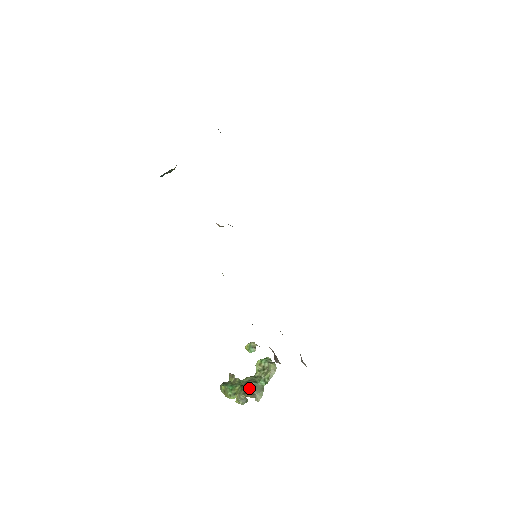
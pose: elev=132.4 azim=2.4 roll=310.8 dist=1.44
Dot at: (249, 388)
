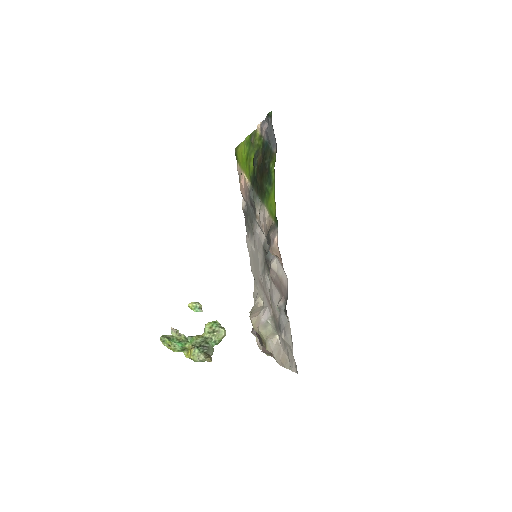
Dot at: (206, 351)
